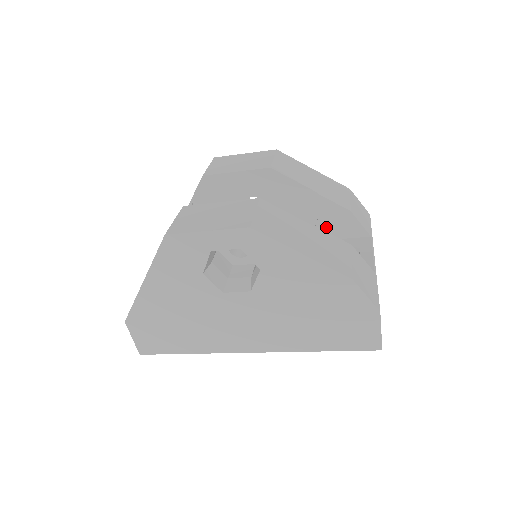
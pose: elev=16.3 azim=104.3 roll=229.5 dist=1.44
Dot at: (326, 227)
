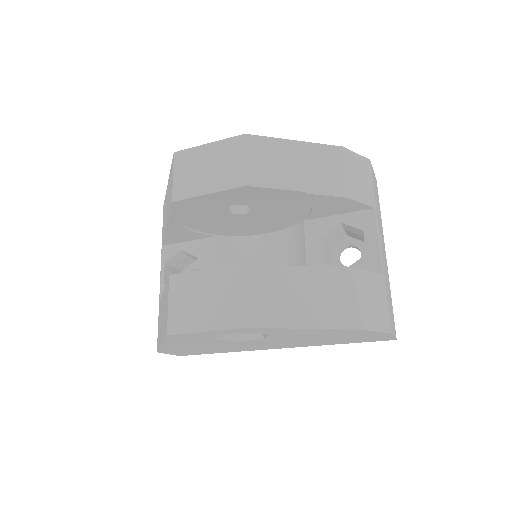
Dot at: (323, 210)
